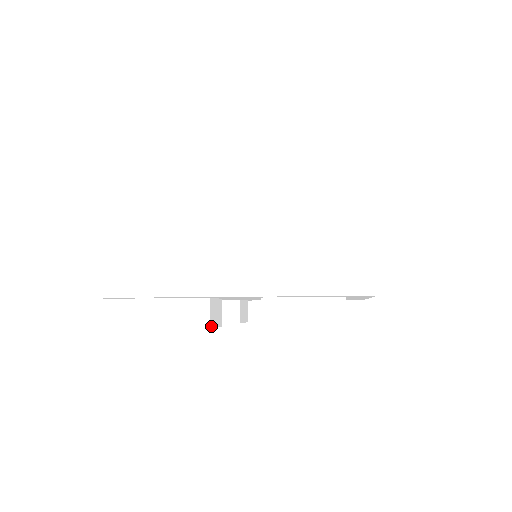
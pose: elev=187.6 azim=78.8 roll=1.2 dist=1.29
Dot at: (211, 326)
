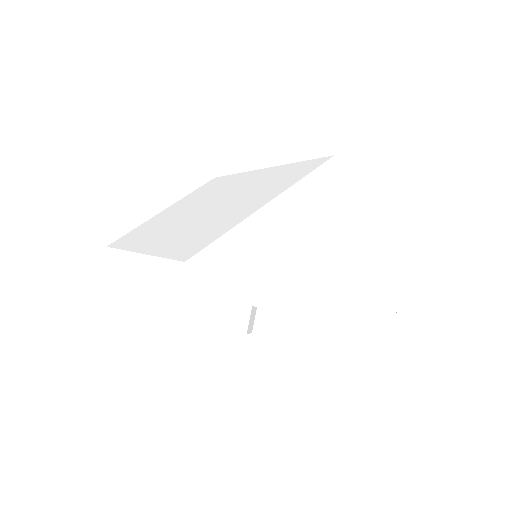
Dot at: (161, 305)
